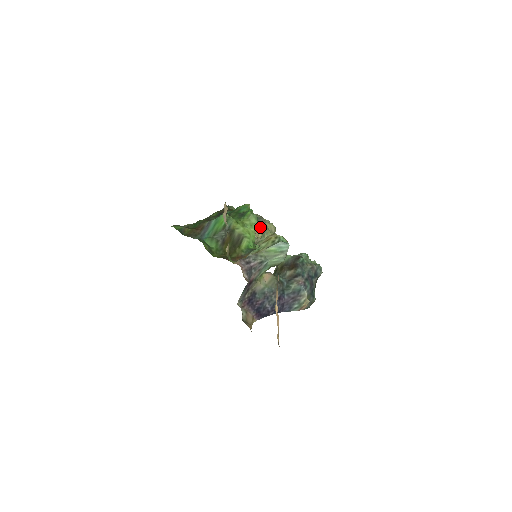
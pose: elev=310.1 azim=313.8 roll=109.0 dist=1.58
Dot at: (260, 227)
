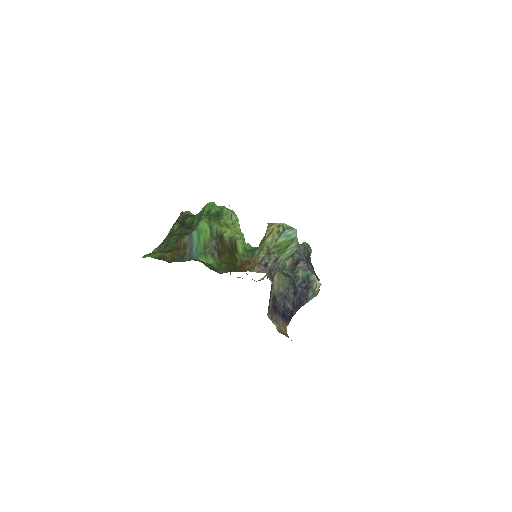
Dot at: occluded
